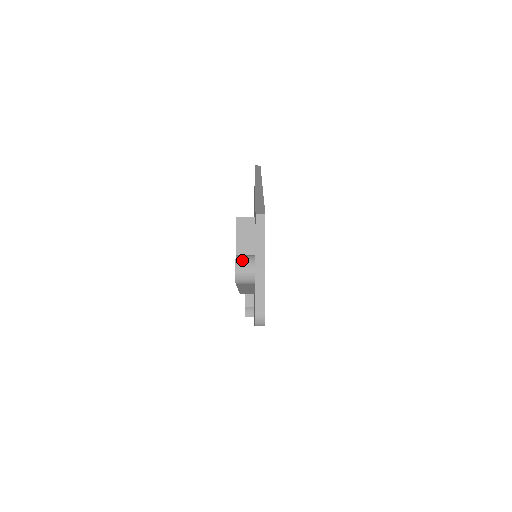
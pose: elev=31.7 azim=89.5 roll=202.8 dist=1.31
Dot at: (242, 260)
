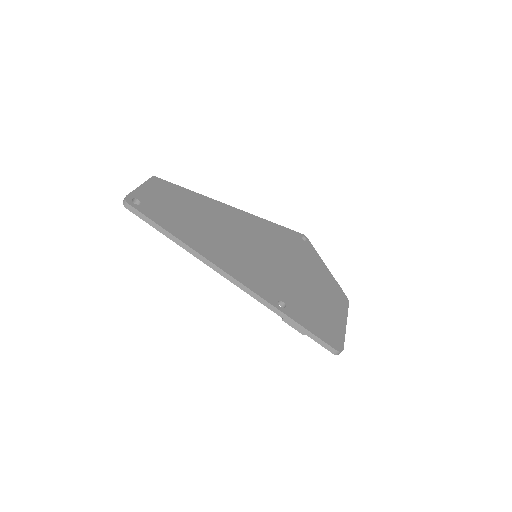
Dot at: occluded
